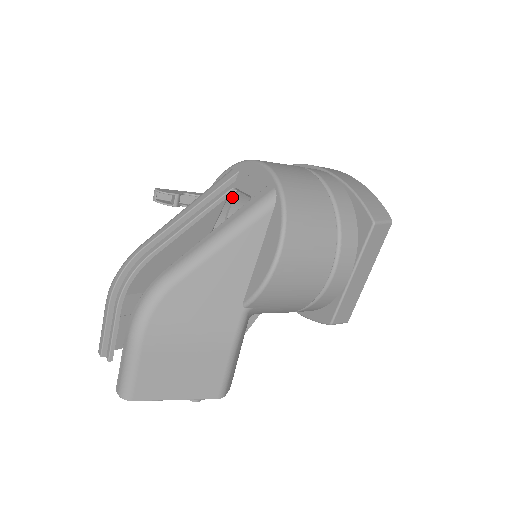
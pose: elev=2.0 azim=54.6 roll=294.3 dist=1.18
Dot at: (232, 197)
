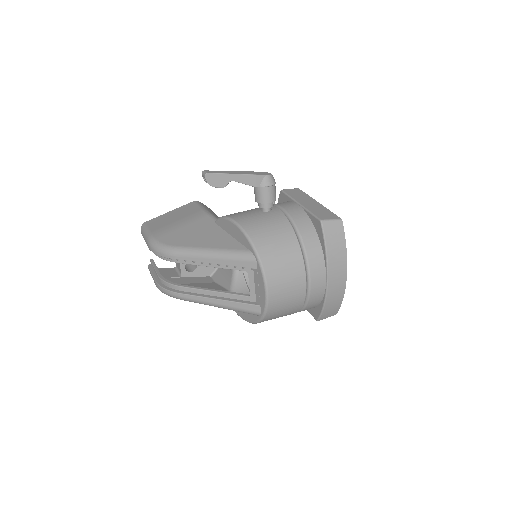
Dot at: occluded
